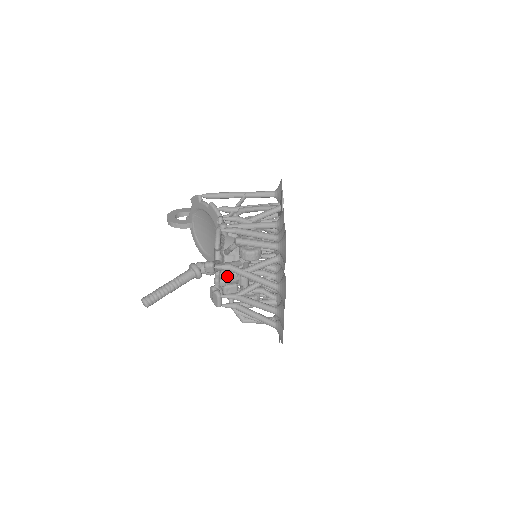
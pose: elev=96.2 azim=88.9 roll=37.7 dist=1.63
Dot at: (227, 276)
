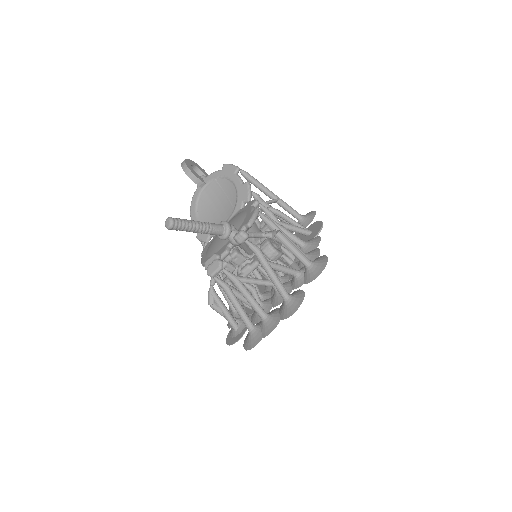
Dot at: (238, 255)
